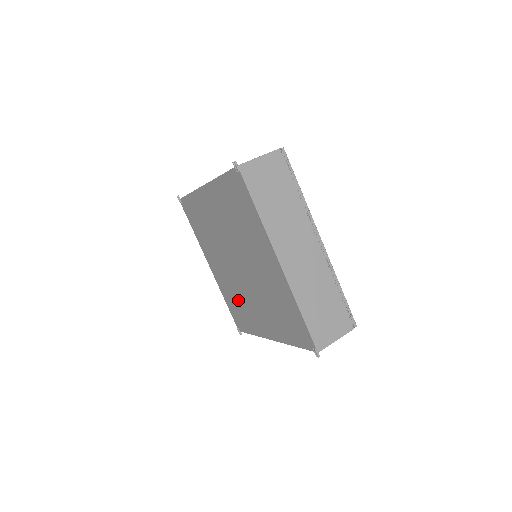
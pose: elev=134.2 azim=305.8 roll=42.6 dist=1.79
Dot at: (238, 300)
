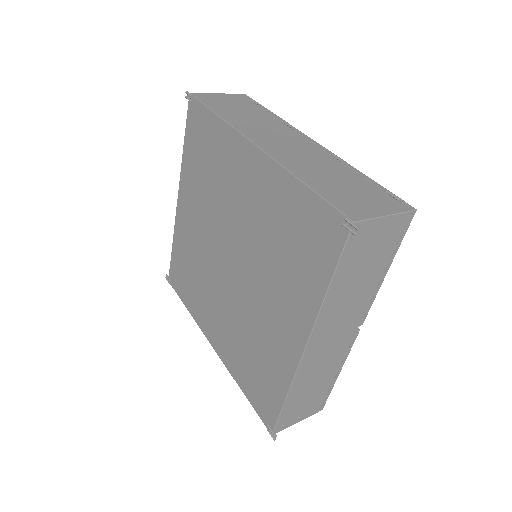
Dot at: (249, 346)
